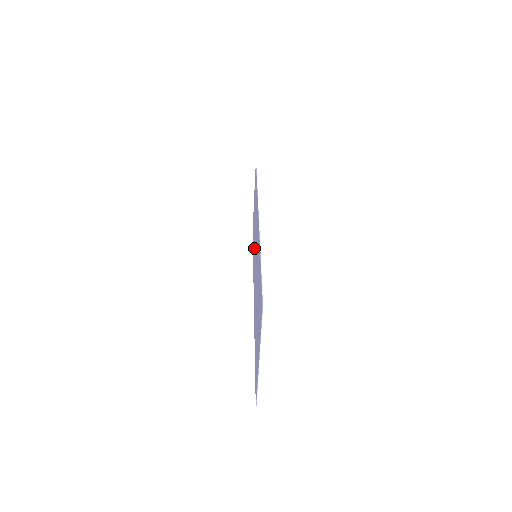
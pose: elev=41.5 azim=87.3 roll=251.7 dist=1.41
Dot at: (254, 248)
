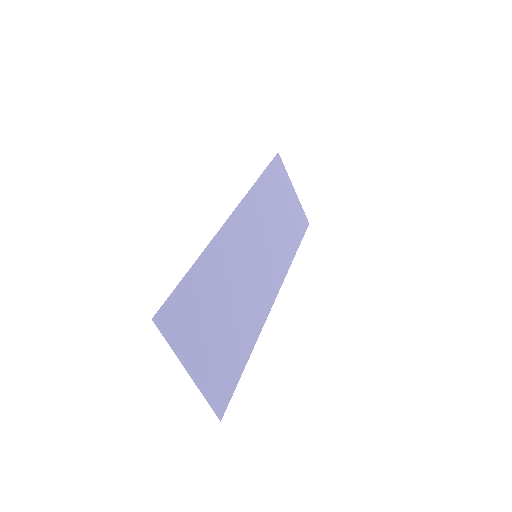
Dot at: (276, 245)
